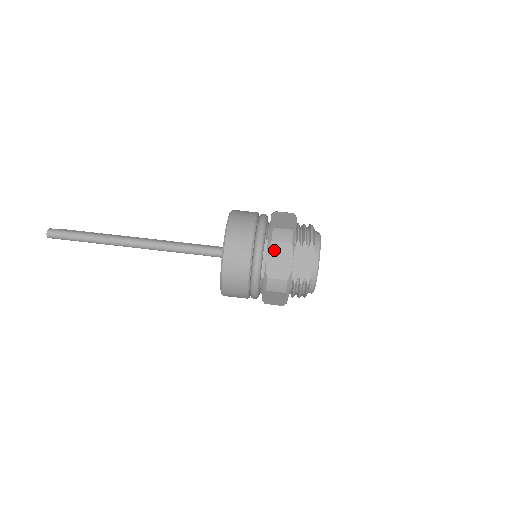
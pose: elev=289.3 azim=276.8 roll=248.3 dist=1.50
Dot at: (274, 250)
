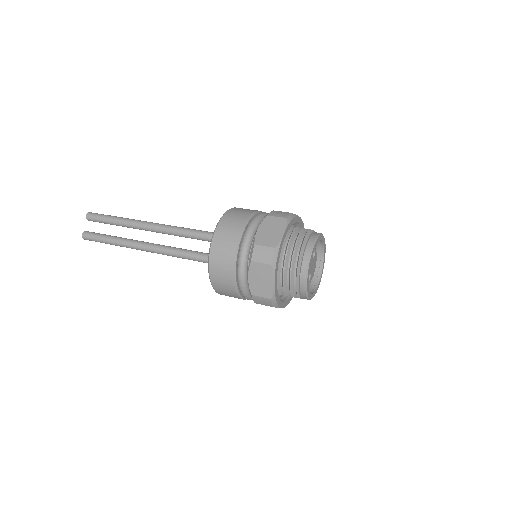
Dot at: occluded
